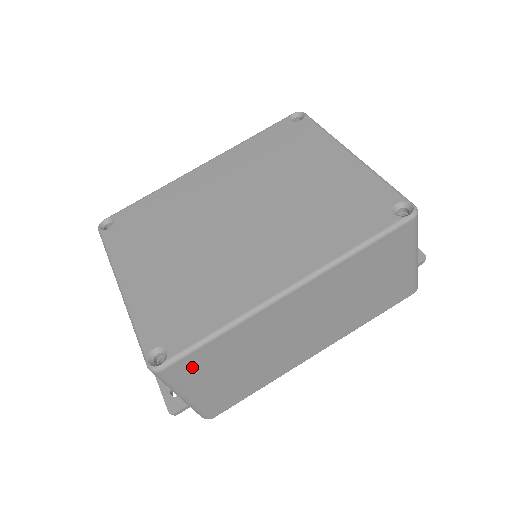
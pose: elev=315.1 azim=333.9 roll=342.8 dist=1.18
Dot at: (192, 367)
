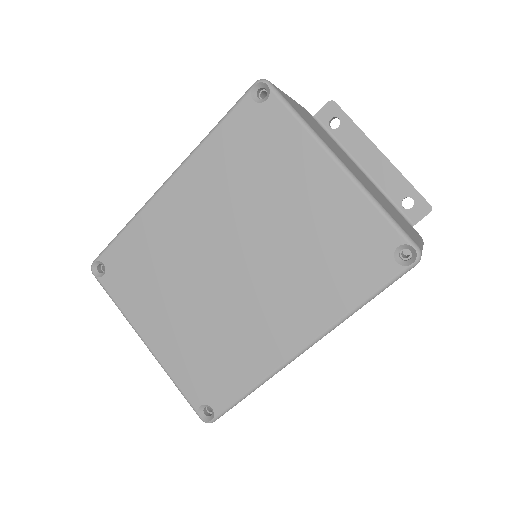
Dot at: occluded
